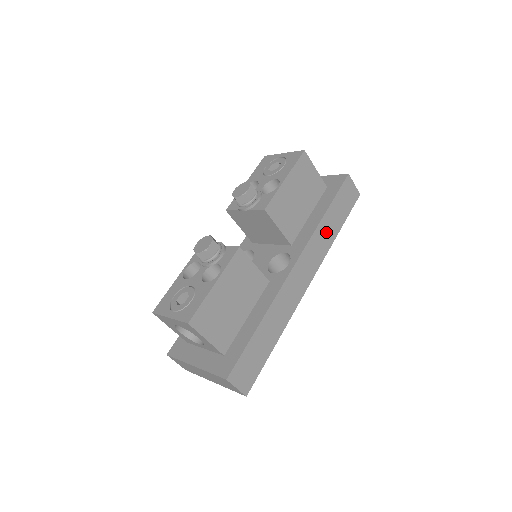
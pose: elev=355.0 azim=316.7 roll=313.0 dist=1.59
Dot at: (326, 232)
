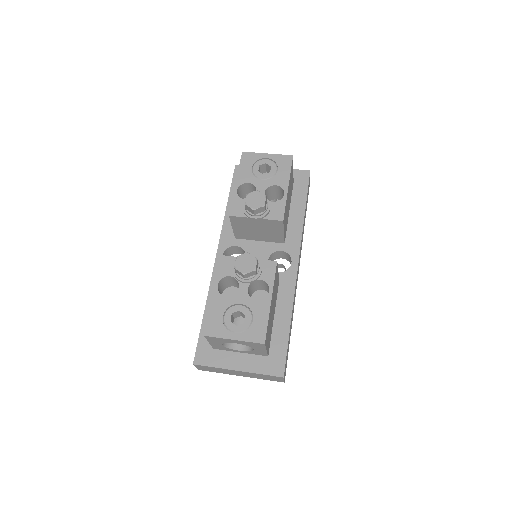
Dot at: occluded
